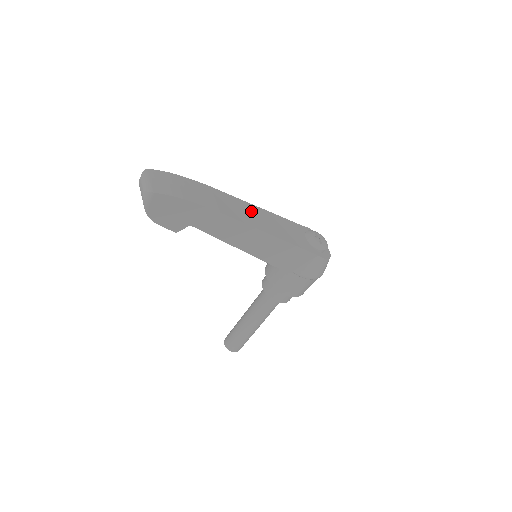
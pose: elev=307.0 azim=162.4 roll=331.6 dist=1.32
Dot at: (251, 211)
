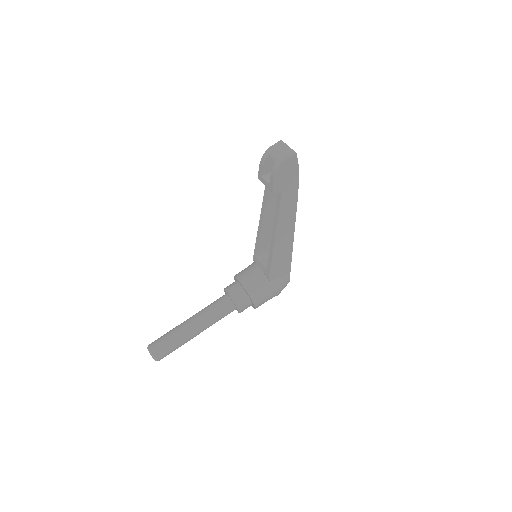
Dot at: occluded
